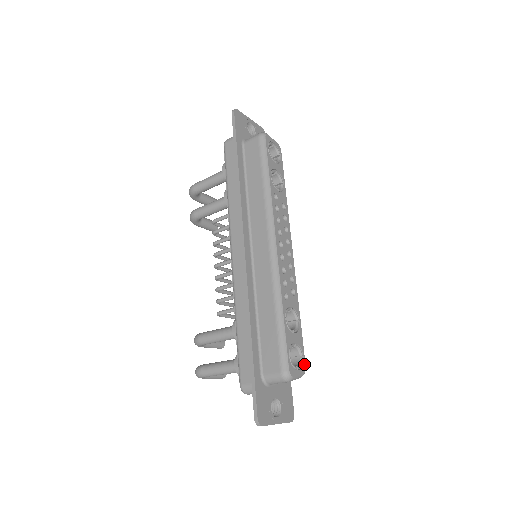
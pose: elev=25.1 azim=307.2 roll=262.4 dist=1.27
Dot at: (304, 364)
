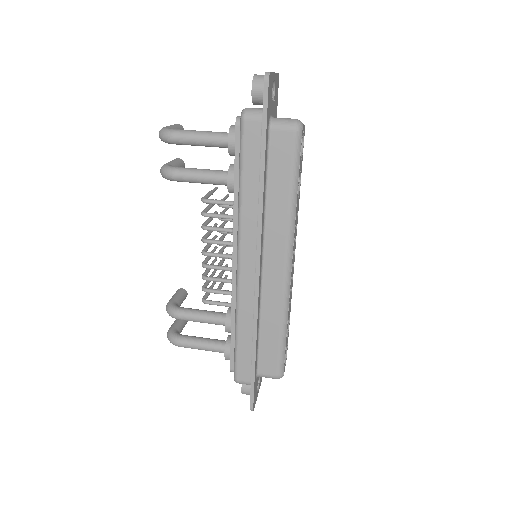
Dot at: occluded
